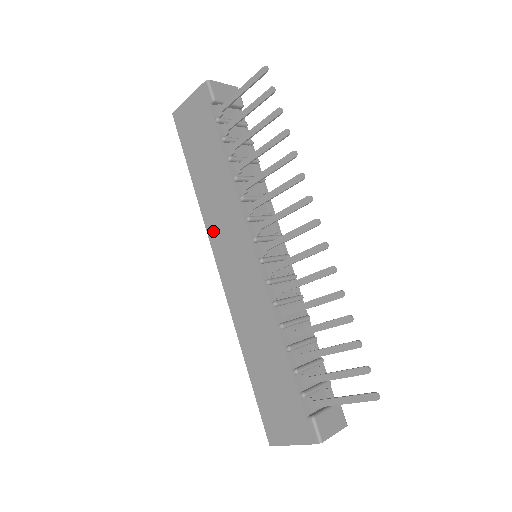
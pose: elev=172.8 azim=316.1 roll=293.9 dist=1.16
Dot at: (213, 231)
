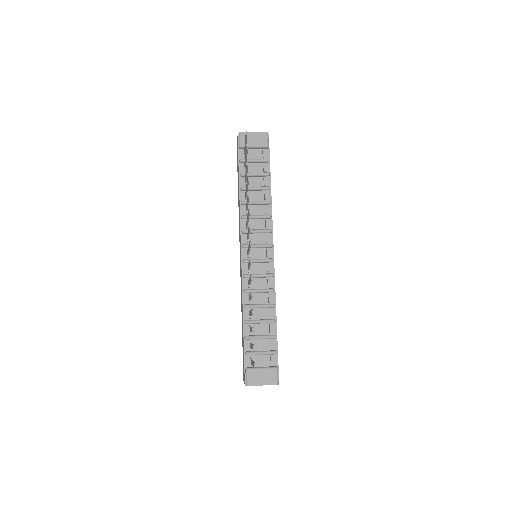
Dot at: (239, 235)
